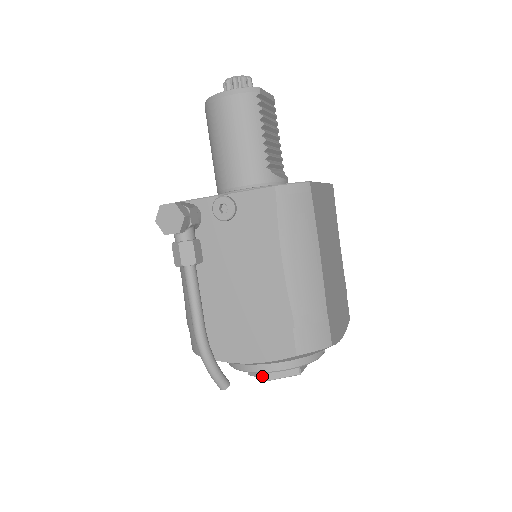
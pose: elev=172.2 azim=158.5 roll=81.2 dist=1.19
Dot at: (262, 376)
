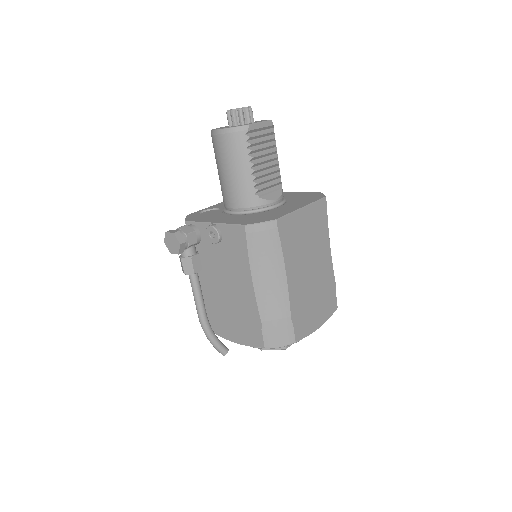
Dot at: occluded
